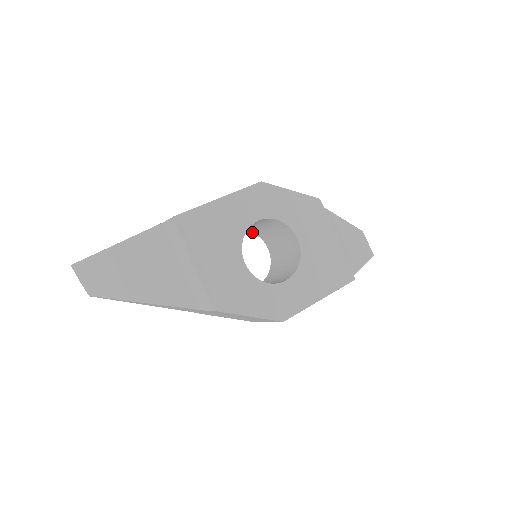
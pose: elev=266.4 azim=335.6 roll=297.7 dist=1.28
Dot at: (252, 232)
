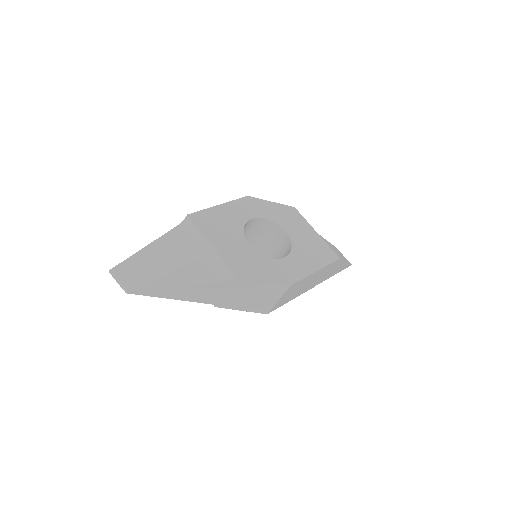
Dot at: occluded
